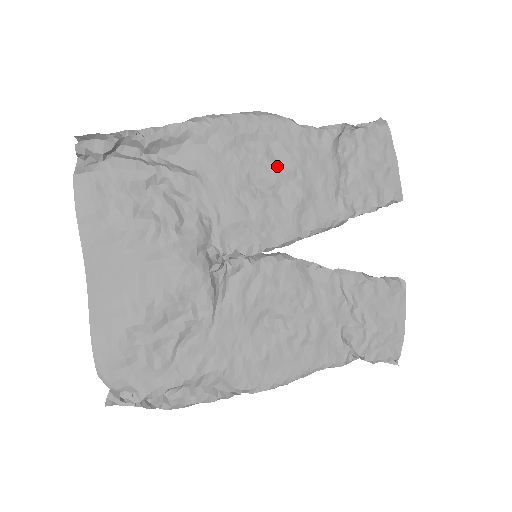
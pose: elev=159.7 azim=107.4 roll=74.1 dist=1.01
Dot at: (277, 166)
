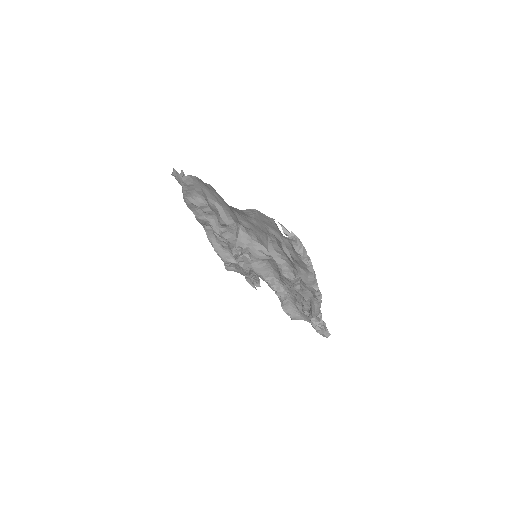
Dot at: occluded
